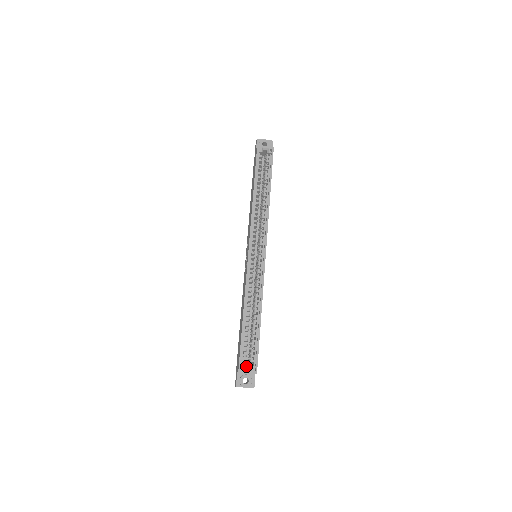
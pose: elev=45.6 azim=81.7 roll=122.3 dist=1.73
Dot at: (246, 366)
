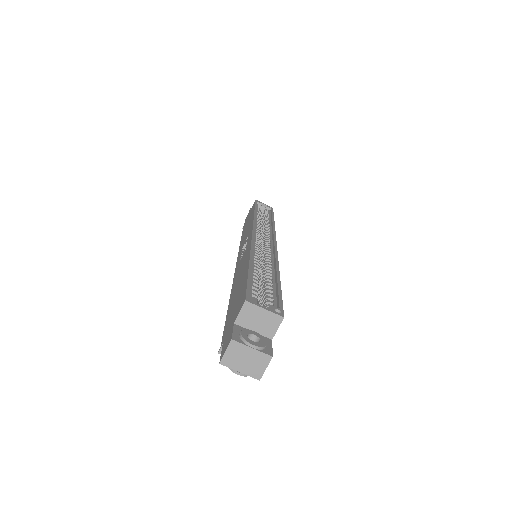
Dot at: occluded
